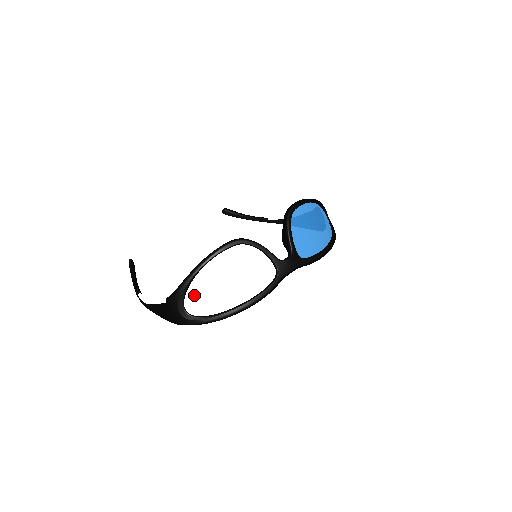
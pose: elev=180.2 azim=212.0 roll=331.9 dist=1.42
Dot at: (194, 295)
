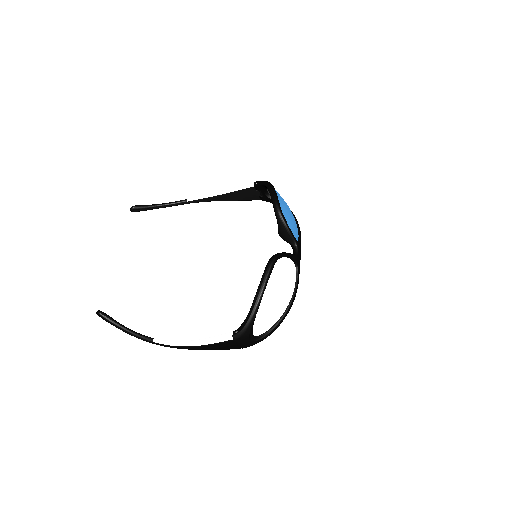
Dot at: (260, 321)
